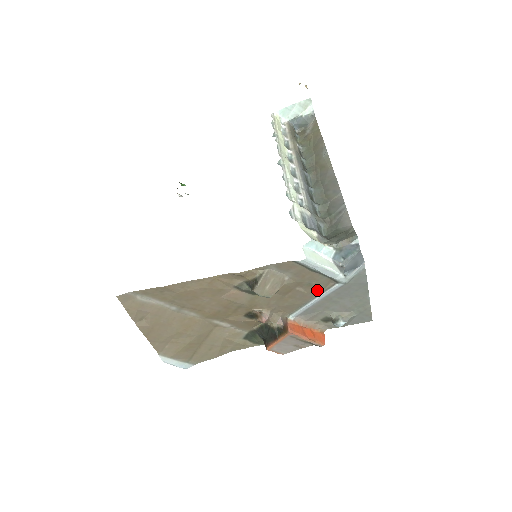
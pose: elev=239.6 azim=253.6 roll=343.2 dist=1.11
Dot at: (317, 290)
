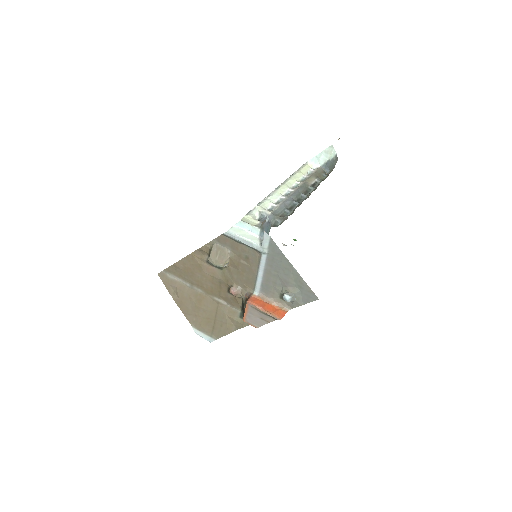
Dot at: (255, 263)
